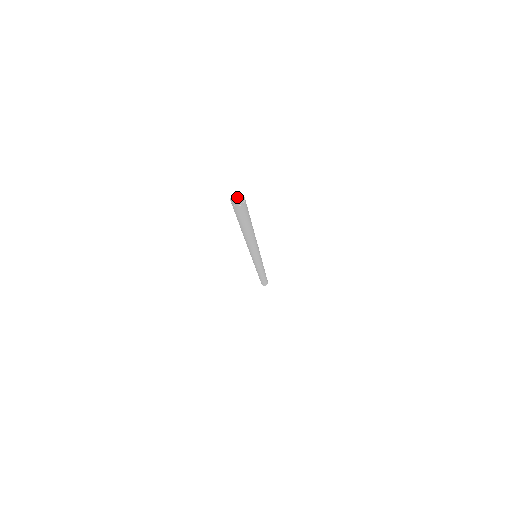
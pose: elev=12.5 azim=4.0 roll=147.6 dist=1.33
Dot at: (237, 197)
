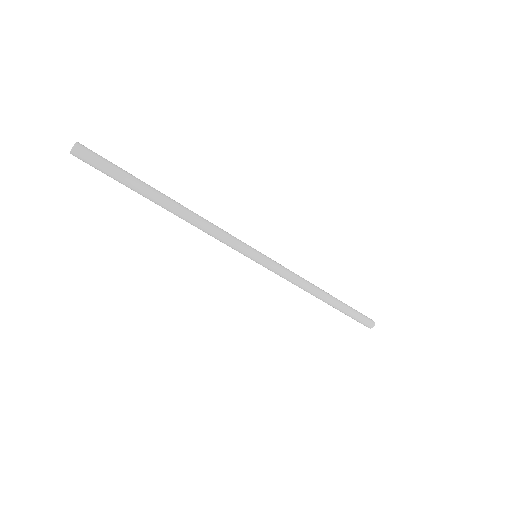
Dot at: (86, 150)
